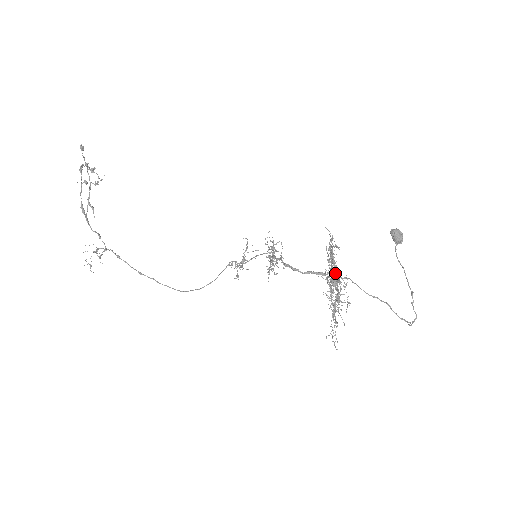
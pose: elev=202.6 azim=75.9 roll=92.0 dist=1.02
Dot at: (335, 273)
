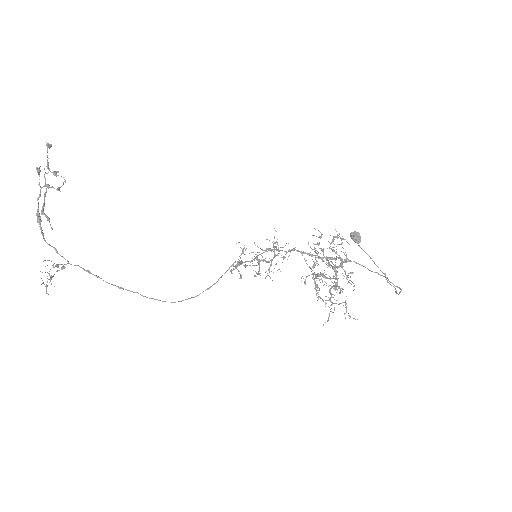
Dot at: (340, 258)
